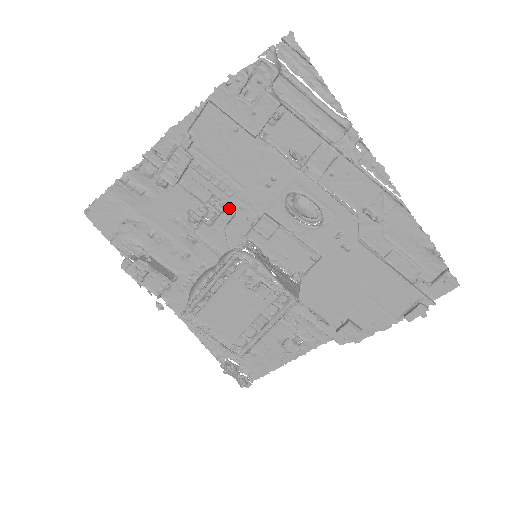
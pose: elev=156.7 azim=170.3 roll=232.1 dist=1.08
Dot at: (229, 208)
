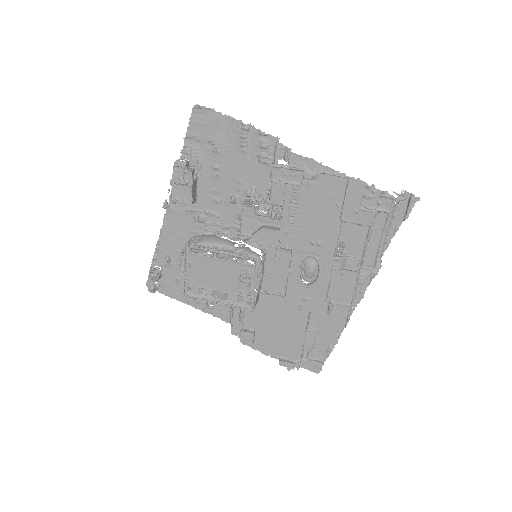
Dot at: (277, 221)
